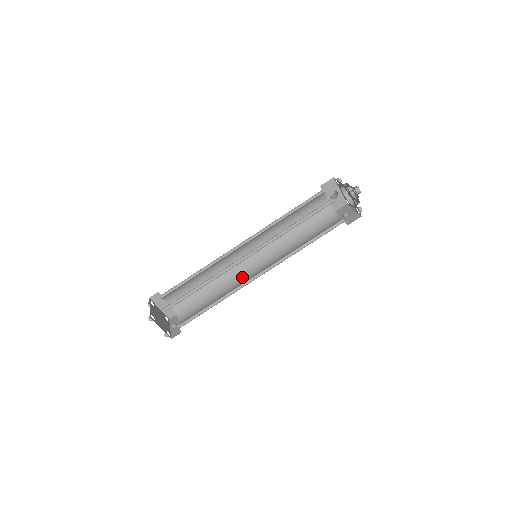
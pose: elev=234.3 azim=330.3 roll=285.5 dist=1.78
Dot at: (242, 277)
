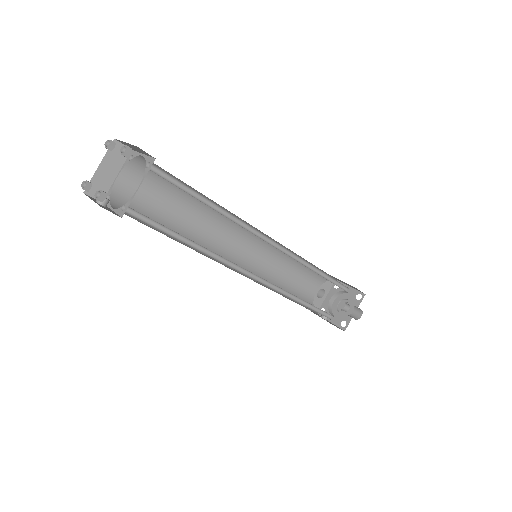
Dot at: occluded
